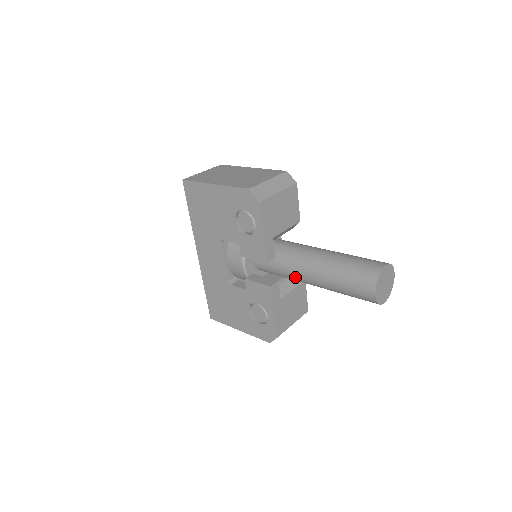
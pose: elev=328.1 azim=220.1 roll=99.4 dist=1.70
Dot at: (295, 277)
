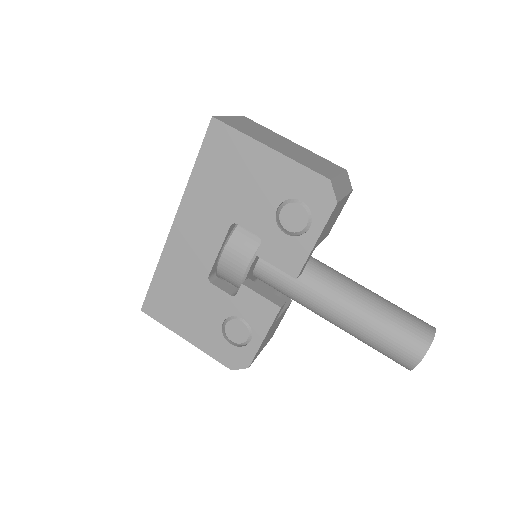
Dot at: (312, 304)
